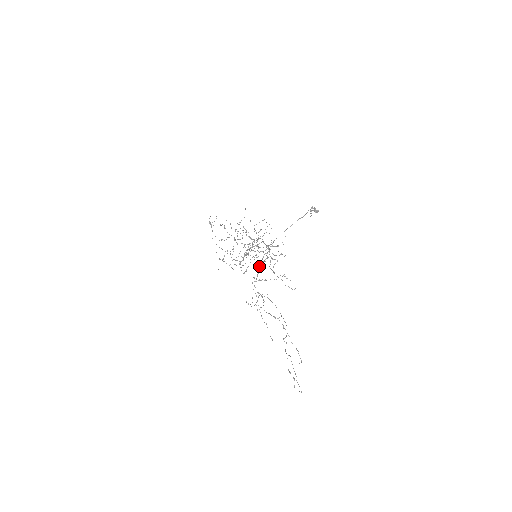
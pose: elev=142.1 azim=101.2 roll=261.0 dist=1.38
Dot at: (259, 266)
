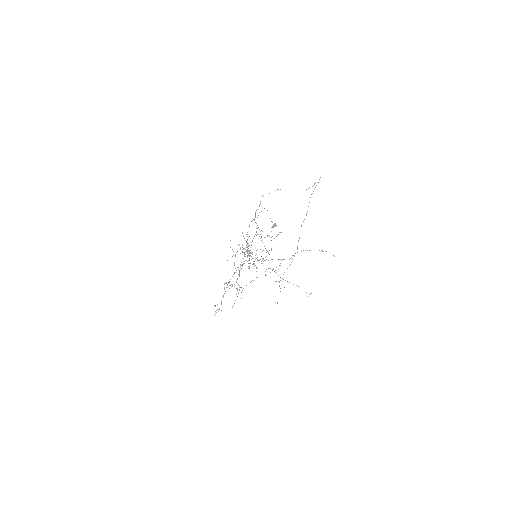
Dot at: occluded
